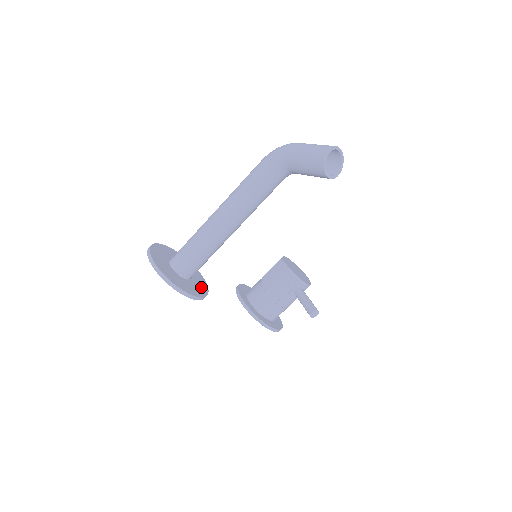
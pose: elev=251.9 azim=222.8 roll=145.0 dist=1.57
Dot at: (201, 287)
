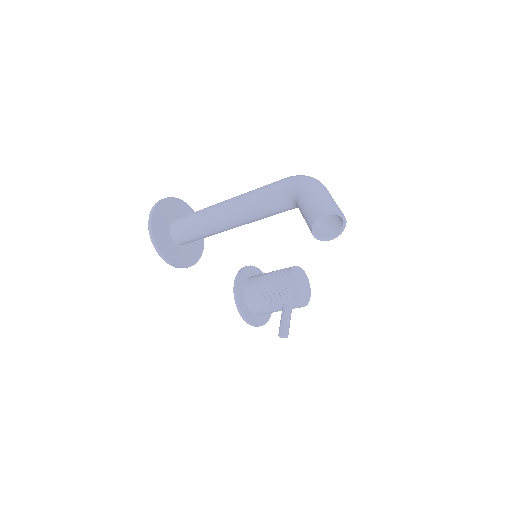
Dot at: (190, 256)
